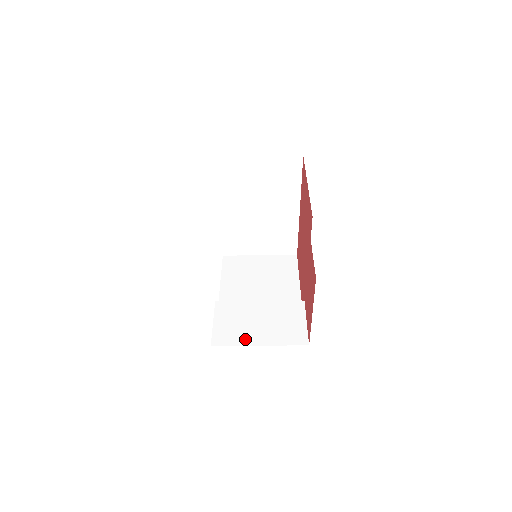
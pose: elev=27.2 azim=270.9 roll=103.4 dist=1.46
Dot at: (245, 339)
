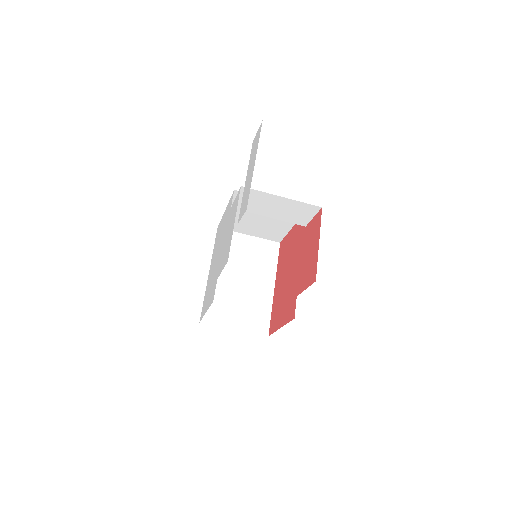
Dot at: occluded
